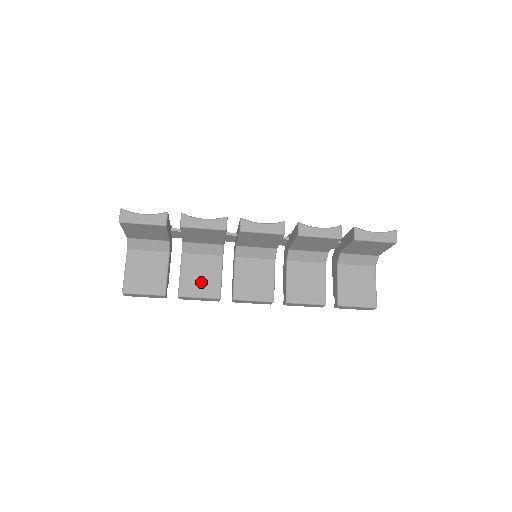
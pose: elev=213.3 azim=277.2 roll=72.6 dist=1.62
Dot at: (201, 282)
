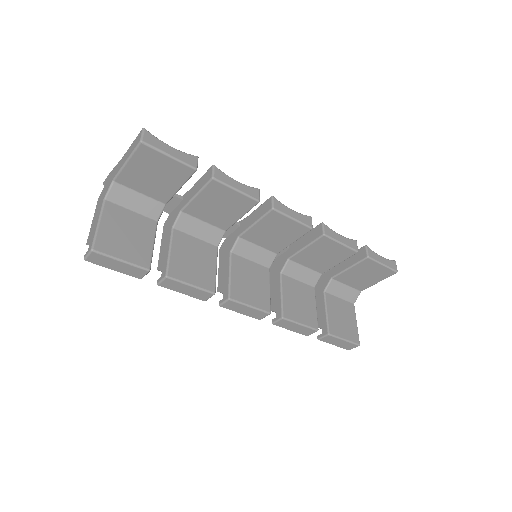
Dot at: (194, 268)
